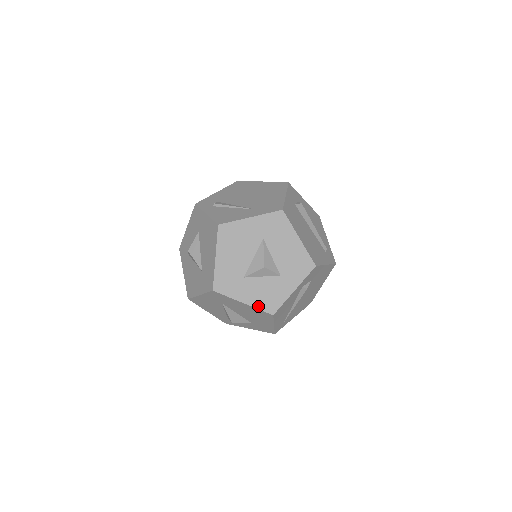
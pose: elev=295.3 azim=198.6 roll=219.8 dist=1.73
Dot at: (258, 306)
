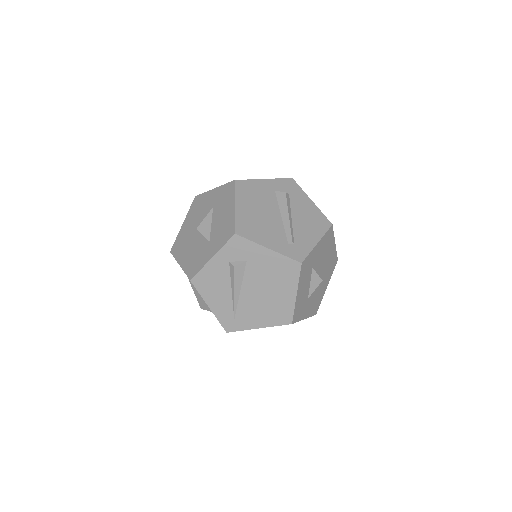
Dot at: (186, 270)
